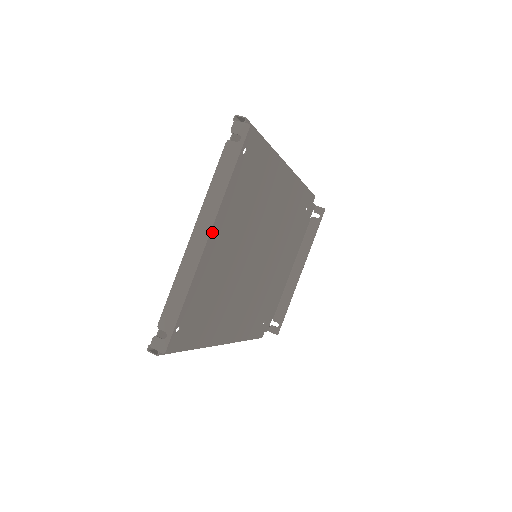
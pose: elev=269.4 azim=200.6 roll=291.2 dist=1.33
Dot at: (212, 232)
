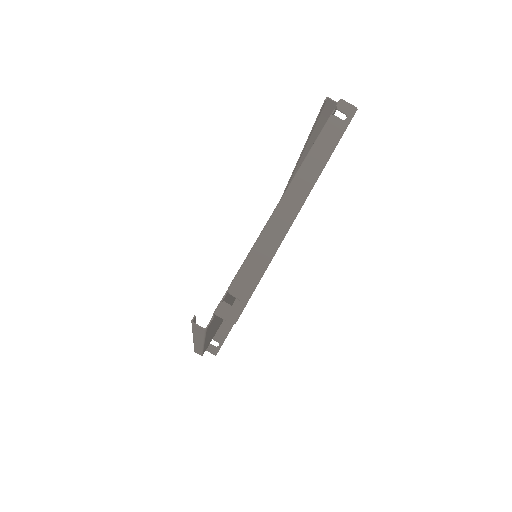
Dot at: occluded
